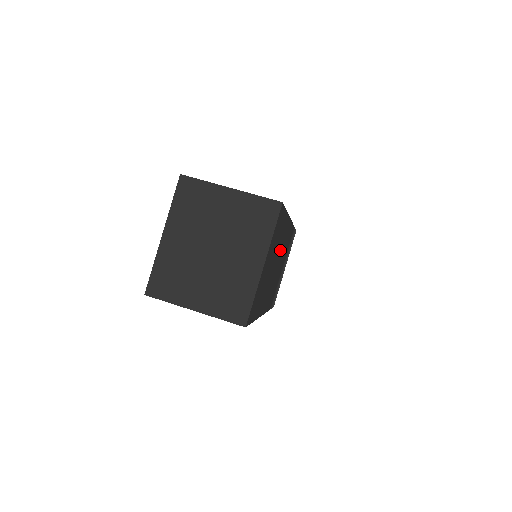
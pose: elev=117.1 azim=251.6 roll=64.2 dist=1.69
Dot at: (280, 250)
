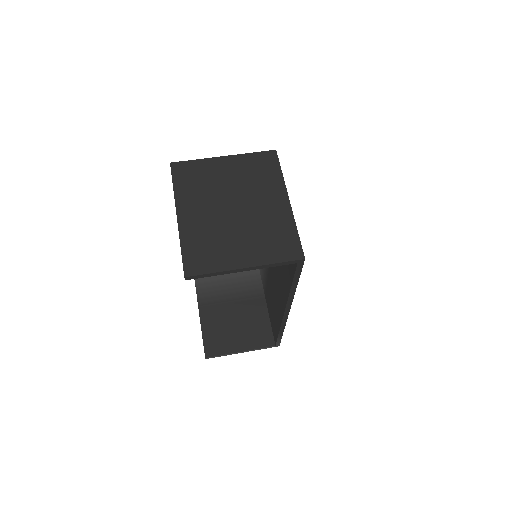
Dot at: occluded
